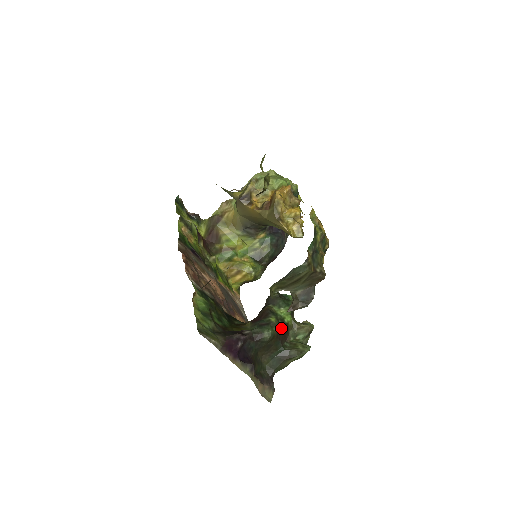
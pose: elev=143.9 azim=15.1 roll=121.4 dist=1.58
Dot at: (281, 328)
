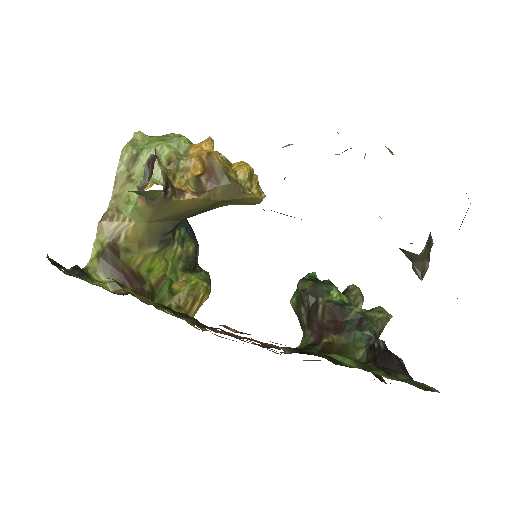
Dot at: occluded
